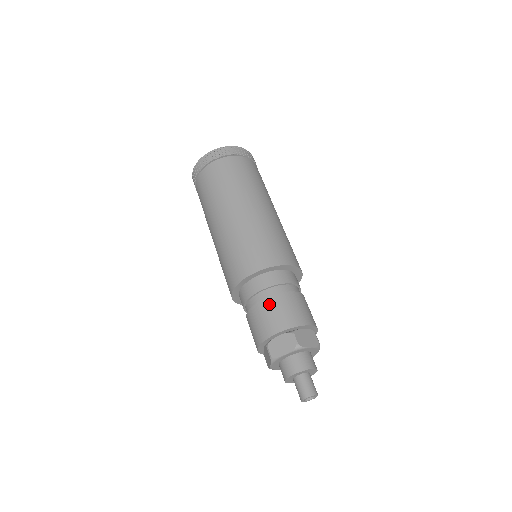
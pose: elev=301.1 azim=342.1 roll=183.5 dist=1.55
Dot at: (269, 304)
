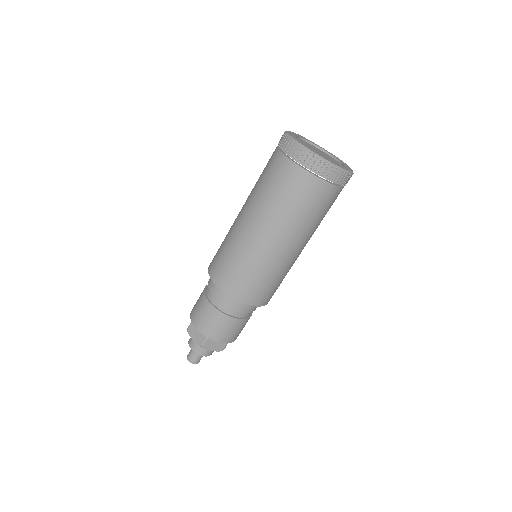
Dot at: (236, 324)
